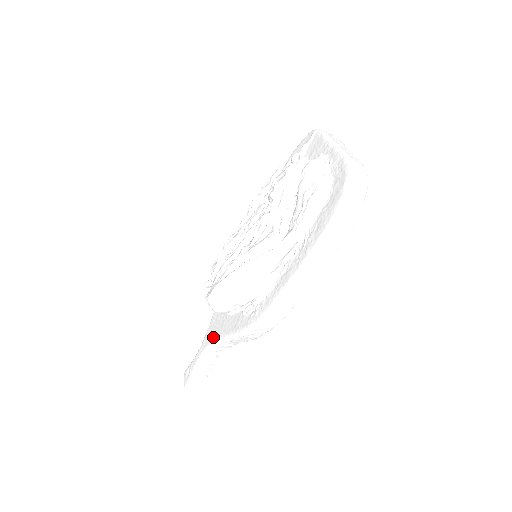
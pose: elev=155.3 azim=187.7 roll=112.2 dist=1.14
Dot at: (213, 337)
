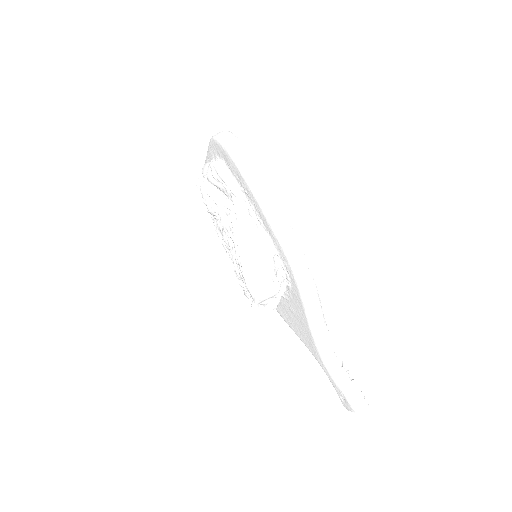
Dot at: (312, 342)
